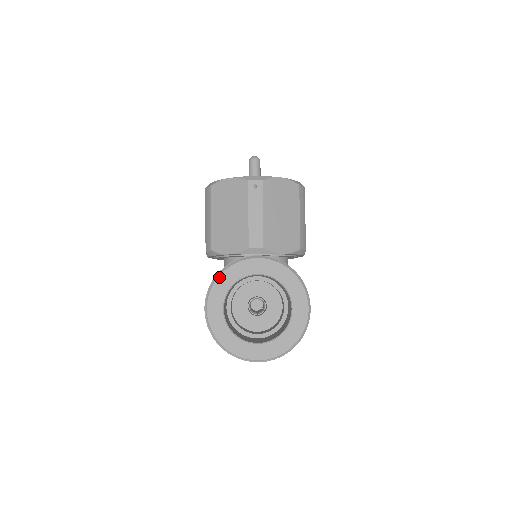
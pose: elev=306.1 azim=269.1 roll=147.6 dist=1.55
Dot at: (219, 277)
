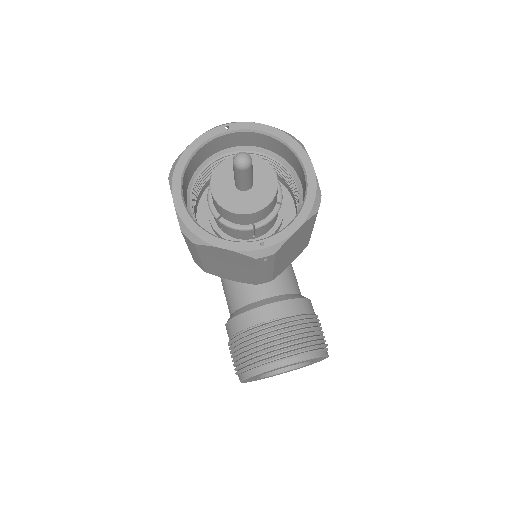
Dot at: (251, 377)
